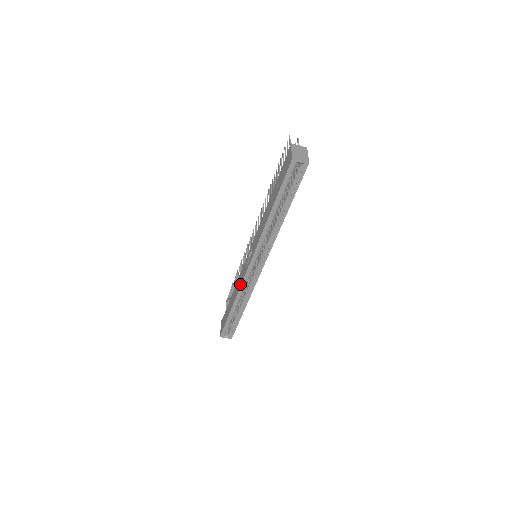
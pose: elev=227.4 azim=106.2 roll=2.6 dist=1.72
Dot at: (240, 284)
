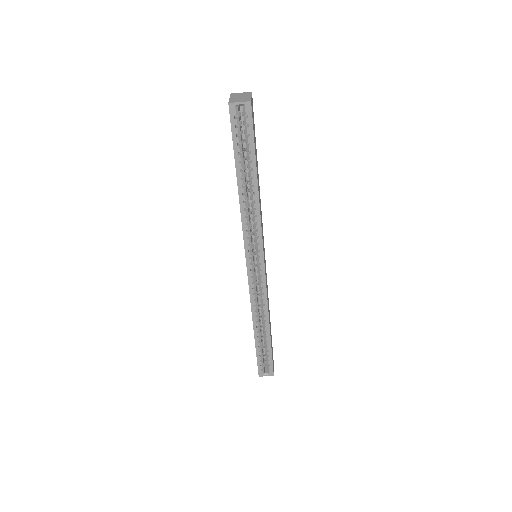
Dot at: occluded
